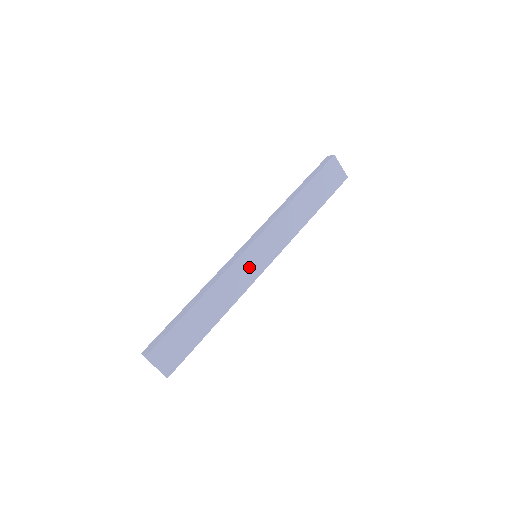
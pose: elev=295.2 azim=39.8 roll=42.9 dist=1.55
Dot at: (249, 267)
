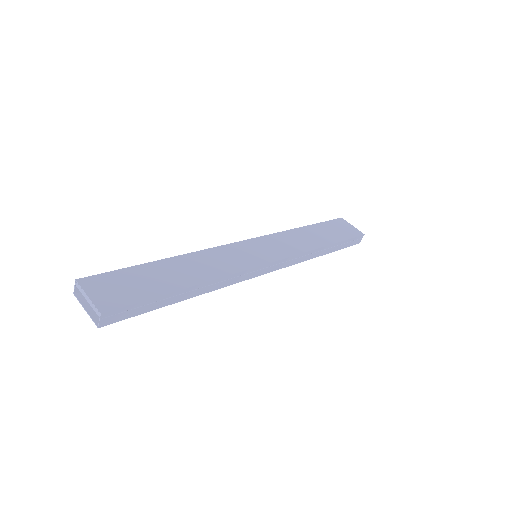
Dot at: (245, 255)
